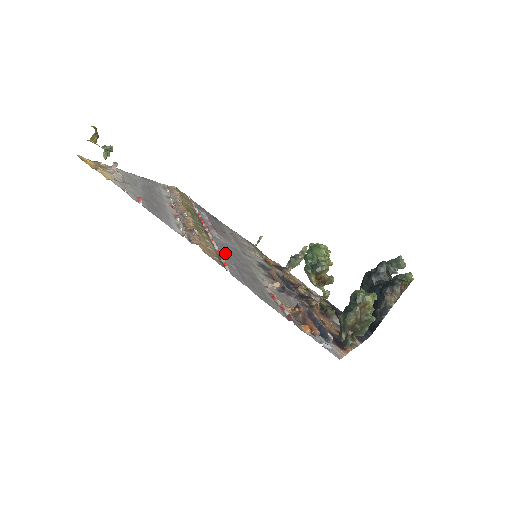
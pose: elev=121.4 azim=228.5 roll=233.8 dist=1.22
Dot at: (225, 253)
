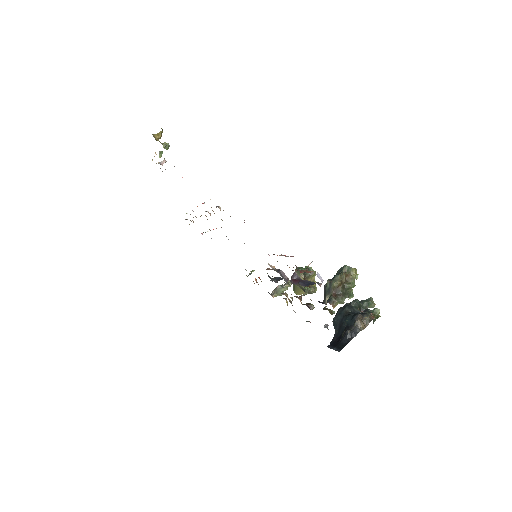
Dot at: occluded
